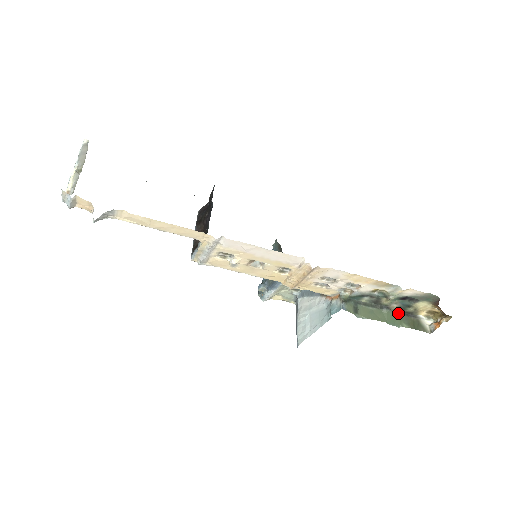
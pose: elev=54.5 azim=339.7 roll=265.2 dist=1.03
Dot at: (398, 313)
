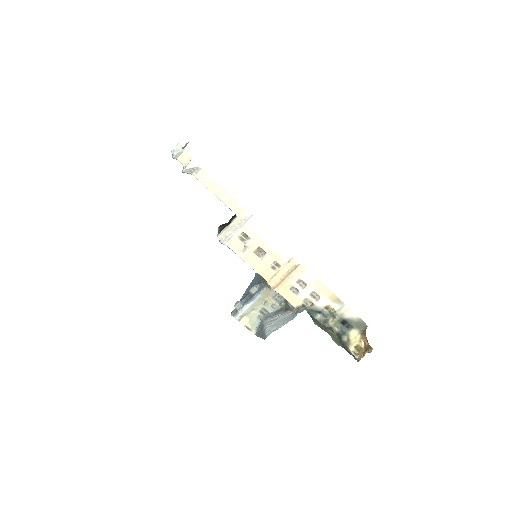
Dot at: (337, 338)
